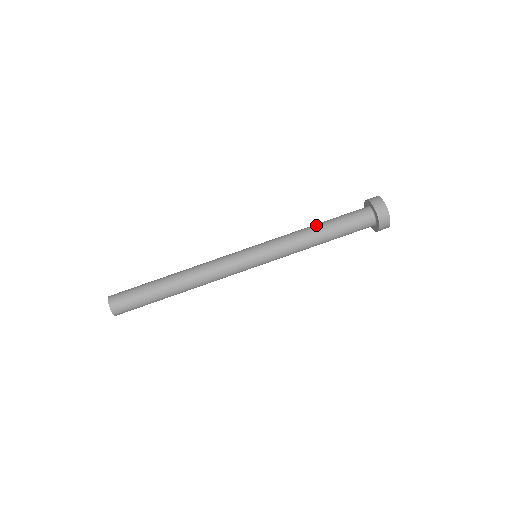
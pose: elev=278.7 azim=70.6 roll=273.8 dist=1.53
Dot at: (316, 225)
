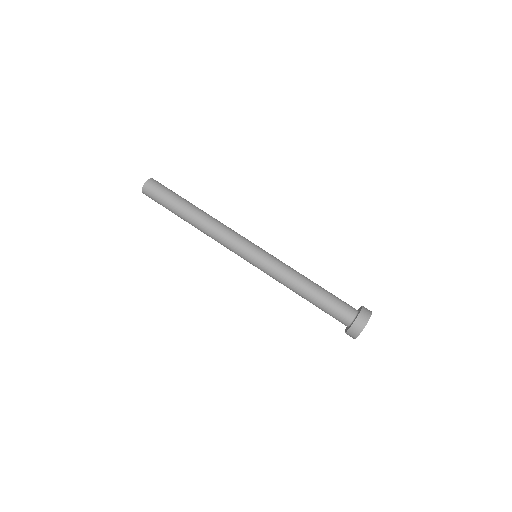
Dot at: occluded
